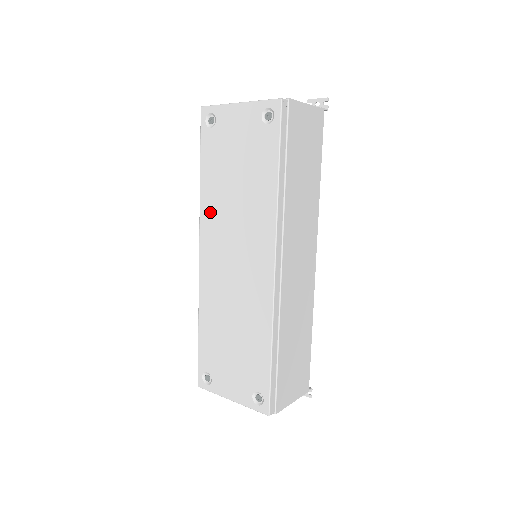
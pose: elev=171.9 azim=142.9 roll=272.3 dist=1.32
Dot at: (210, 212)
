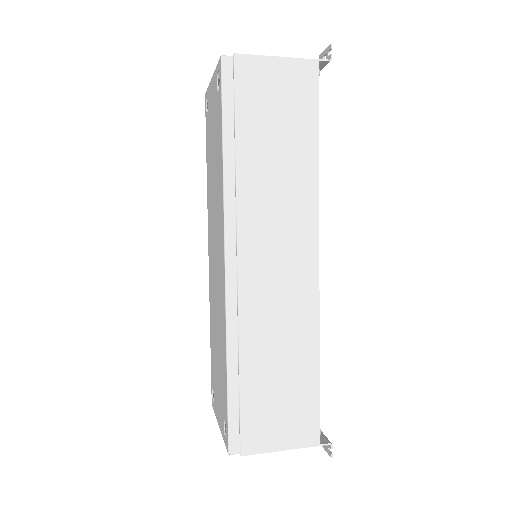
Dot at: (209, 205)
